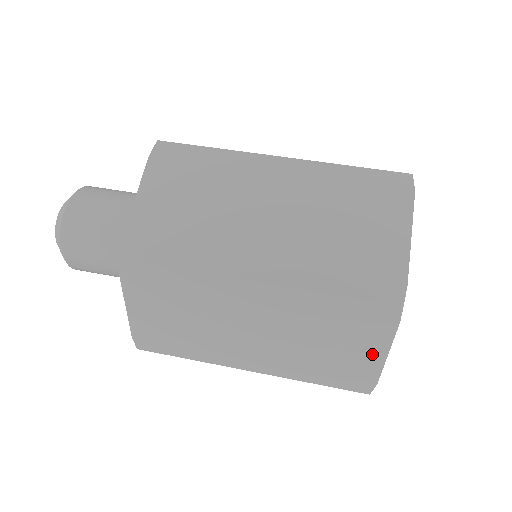
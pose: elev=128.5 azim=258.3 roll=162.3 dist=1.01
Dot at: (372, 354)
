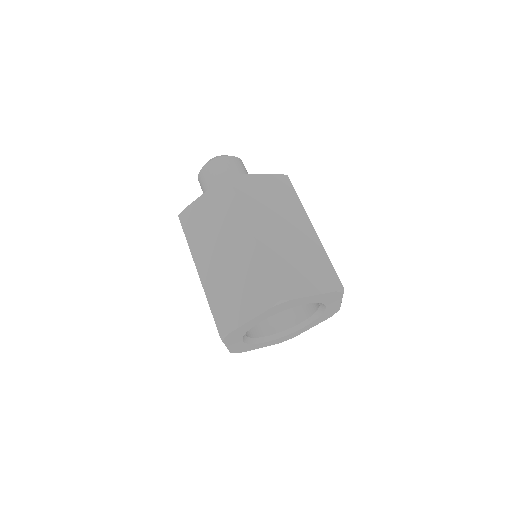
Dot at: occluded
